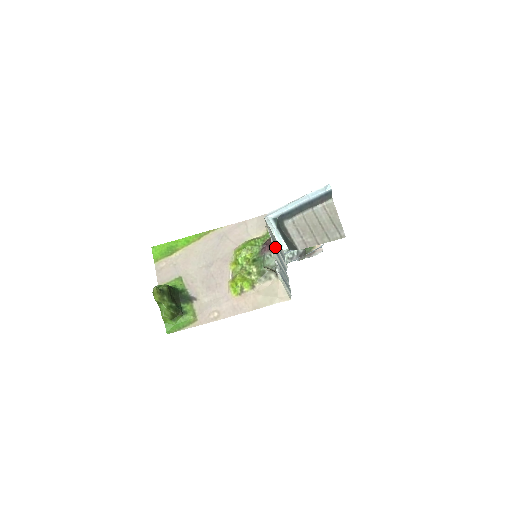
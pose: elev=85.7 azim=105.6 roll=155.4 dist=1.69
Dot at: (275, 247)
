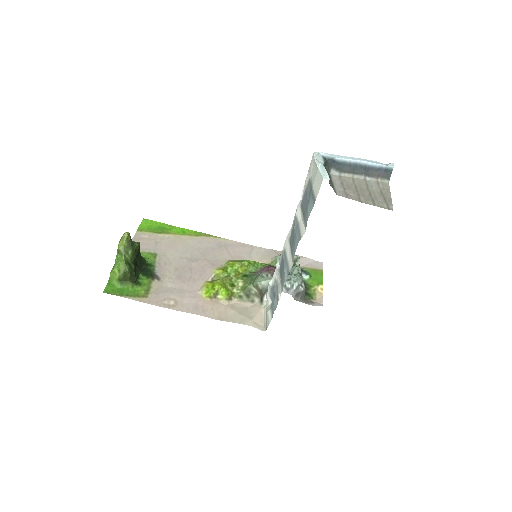
Dot at: (298, 215)
